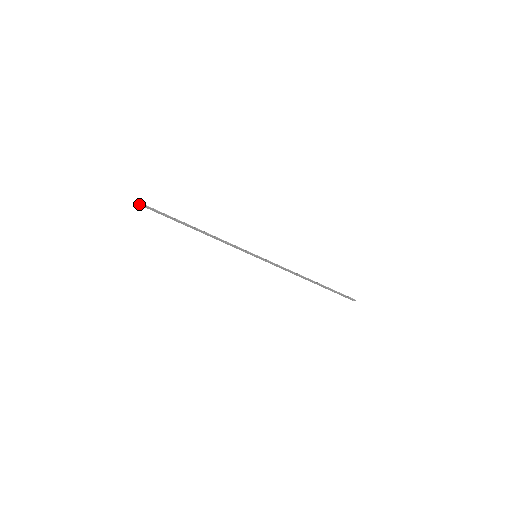
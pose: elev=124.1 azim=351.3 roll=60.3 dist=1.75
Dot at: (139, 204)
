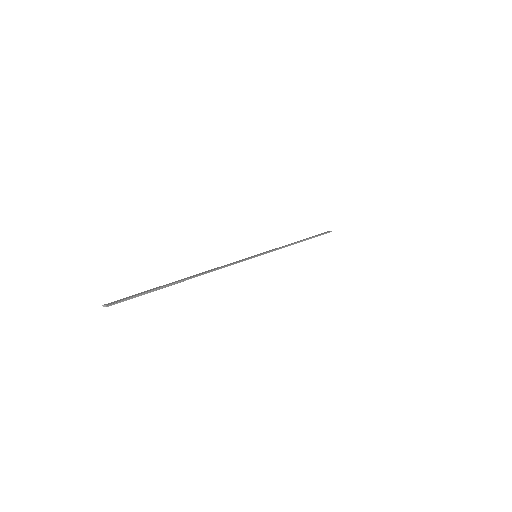
Dot at: (110, 304)
